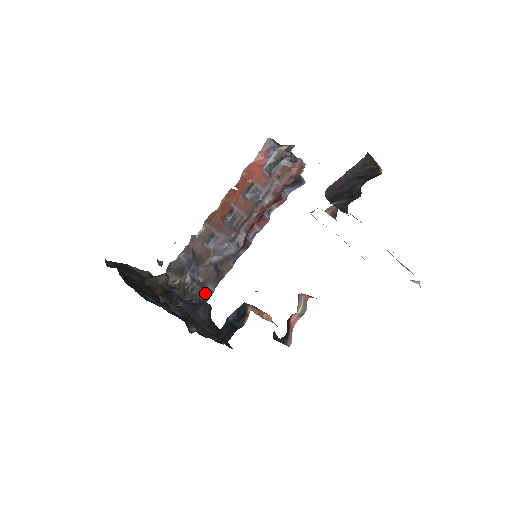
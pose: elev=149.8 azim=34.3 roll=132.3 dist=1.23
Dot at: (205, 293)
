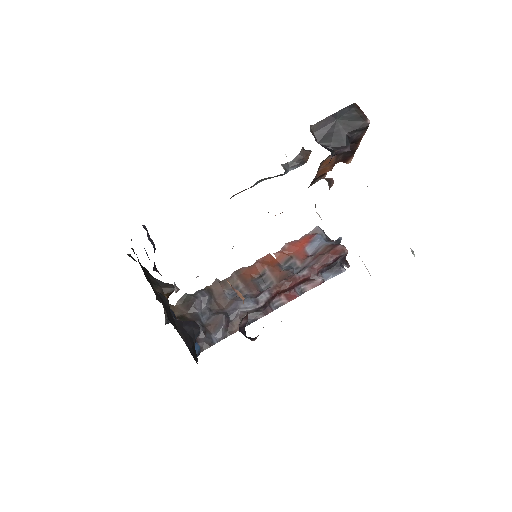
Dot at: (205, 339)
